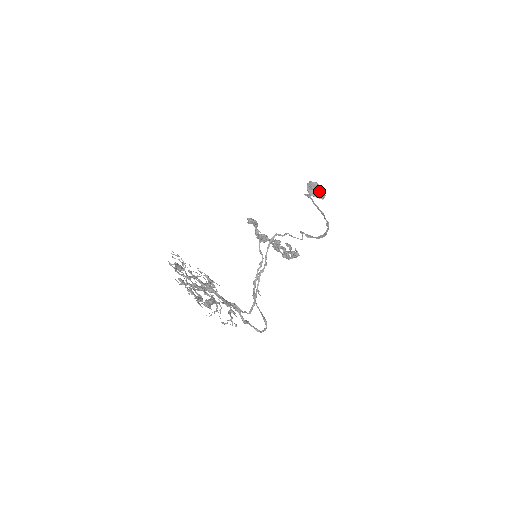
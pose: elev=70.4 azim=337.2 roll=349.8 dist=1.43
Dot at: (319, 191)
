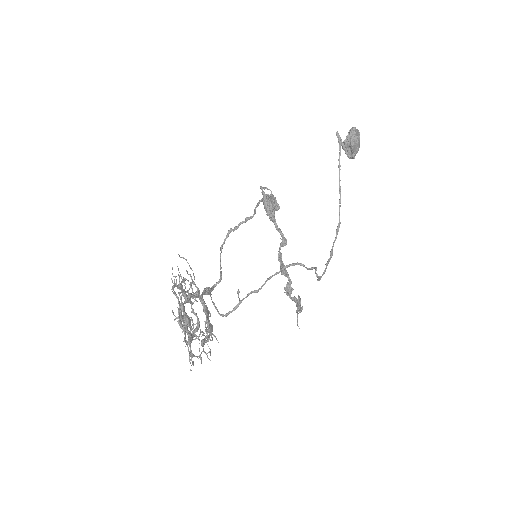
Dot at: (355, 151)
